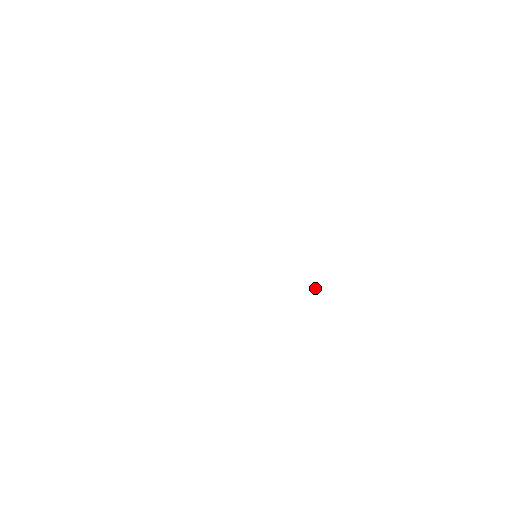
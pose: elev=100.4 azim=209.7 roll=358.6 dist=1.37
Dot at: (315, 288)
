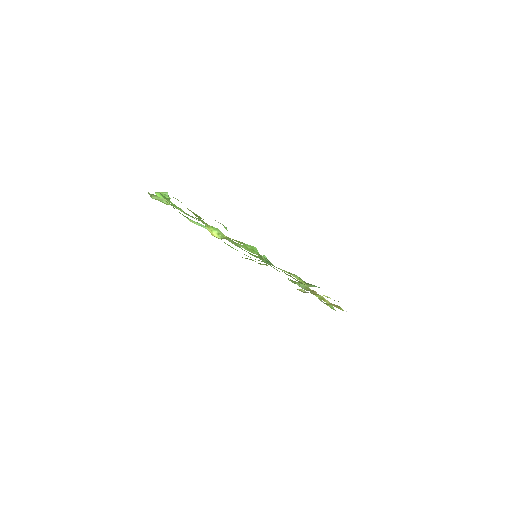
Dot at: occluded
